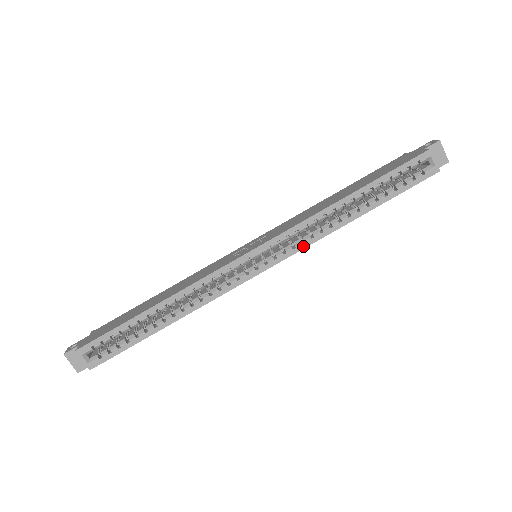
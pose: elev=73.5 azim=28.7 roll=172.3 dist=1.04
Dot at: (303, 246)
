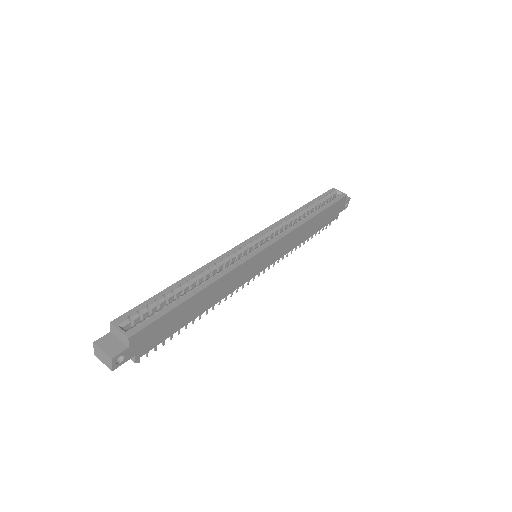
Dot at: (287, 232)
